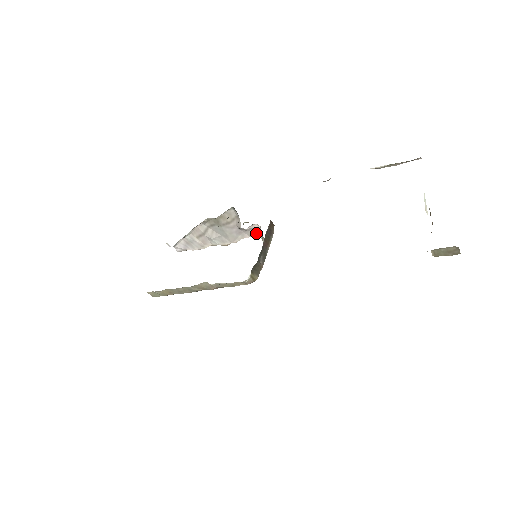
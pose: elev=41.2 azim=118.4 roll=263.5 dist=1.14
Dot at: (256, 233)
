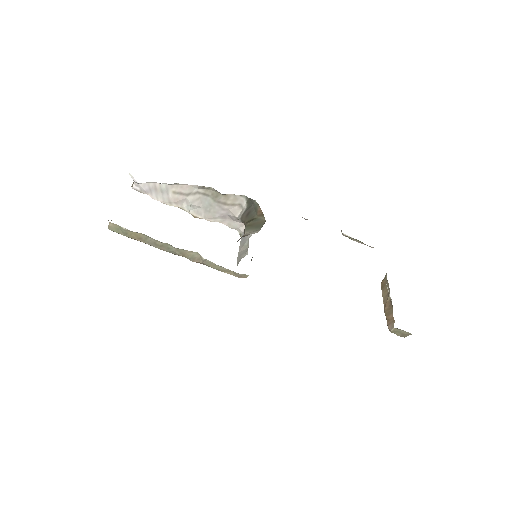
Dot at: (237, 226)
